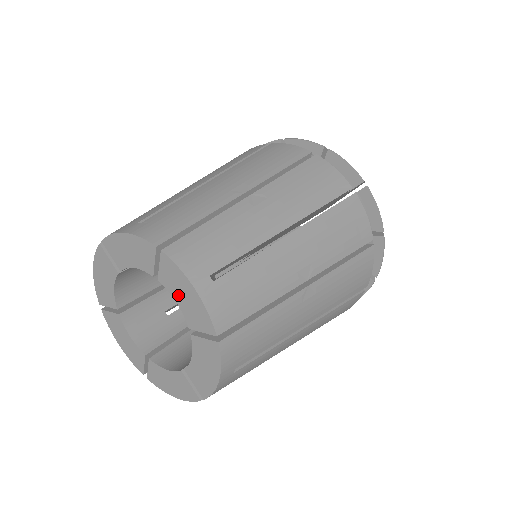
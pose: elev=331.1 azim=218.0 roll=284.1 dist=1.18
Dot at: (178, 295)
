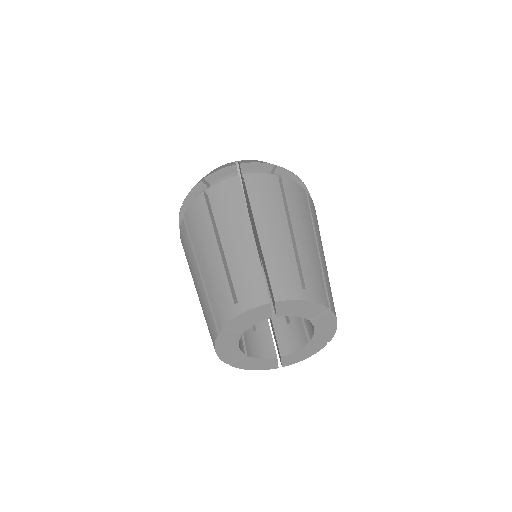
Dot at: (320, 328)
